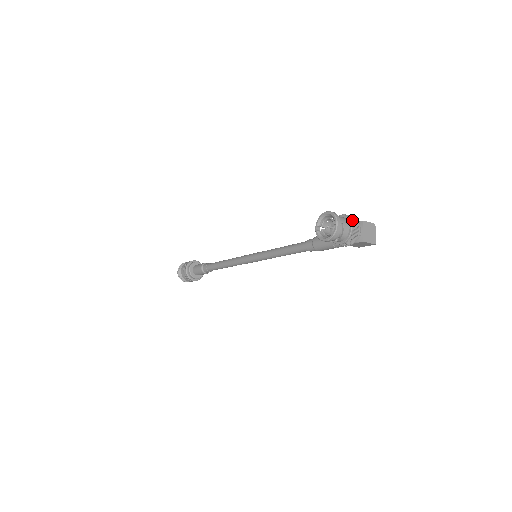
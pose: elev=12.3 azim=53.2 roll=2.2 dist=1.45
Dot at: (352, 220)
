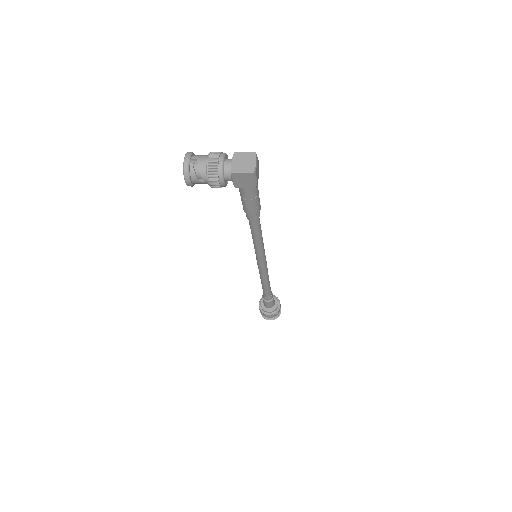
Dot at: (211, 153)
